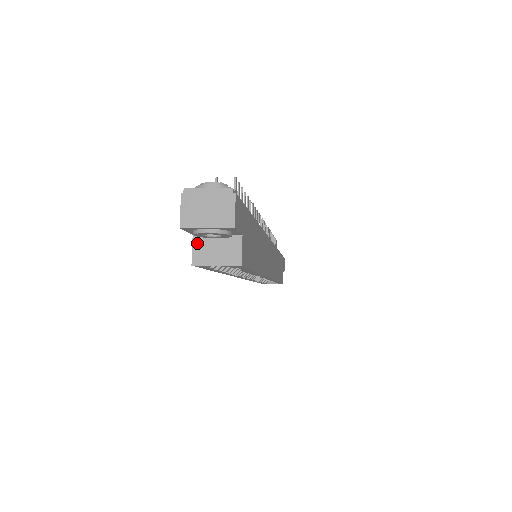
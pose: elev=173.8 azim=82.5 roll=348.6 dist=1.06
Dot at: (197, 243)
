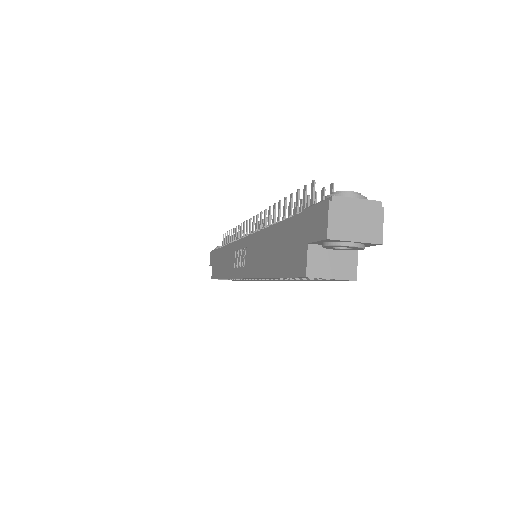
Dot at: (312, 253)
